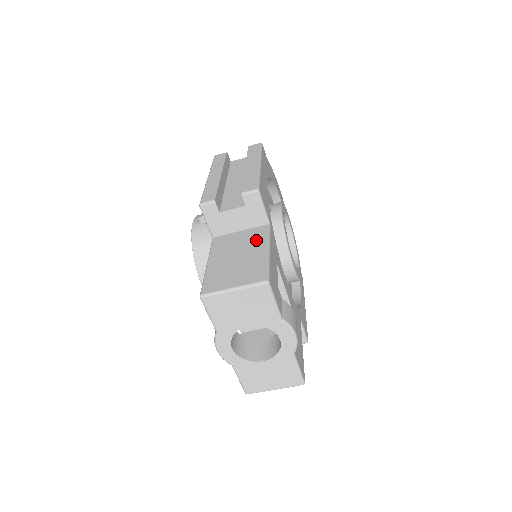
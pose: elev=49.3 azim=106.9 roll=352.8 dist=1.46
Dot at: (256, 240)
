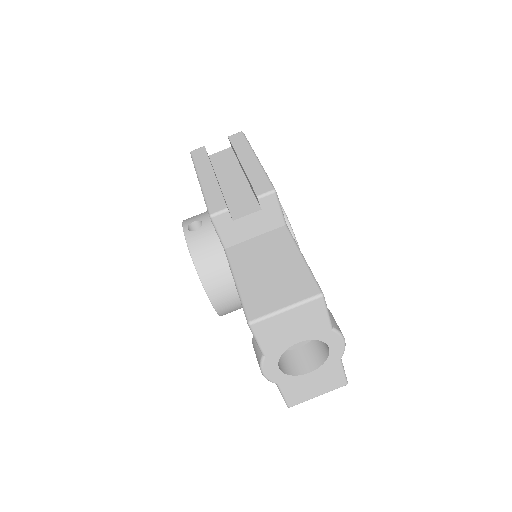
Dot at: (281, 246)
